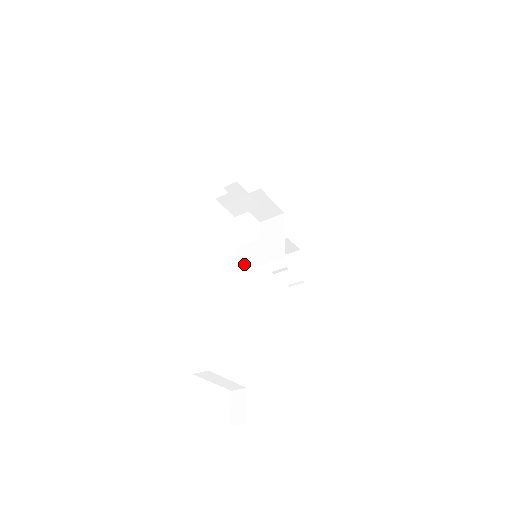
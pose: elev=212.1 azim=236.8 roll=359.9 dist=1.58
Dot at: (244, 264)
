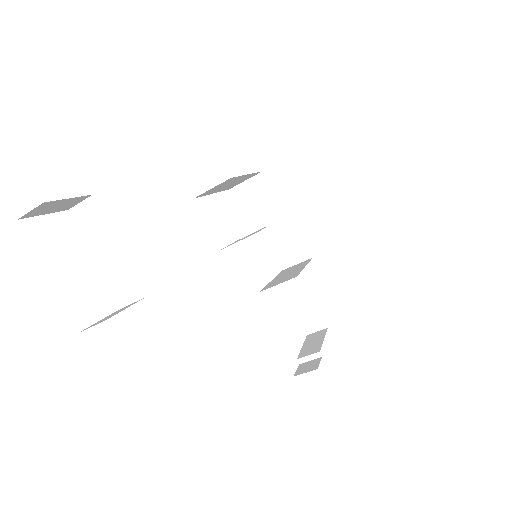
Dot at: occluded
